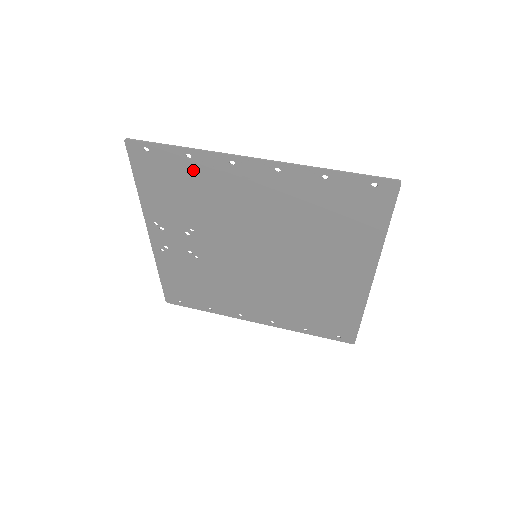
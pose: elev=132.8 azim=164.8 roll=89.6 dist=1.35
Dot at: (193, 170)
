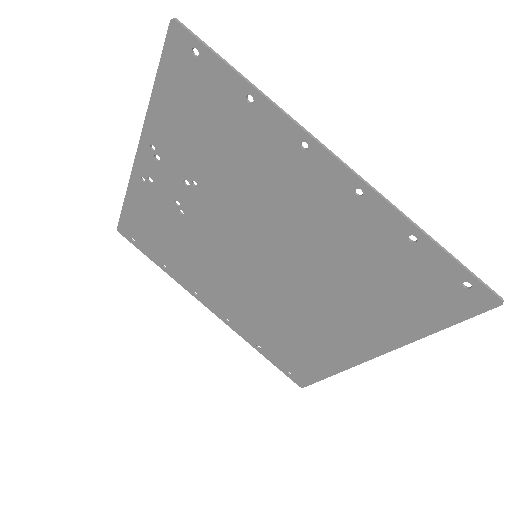
Dot at: (244, 119)
